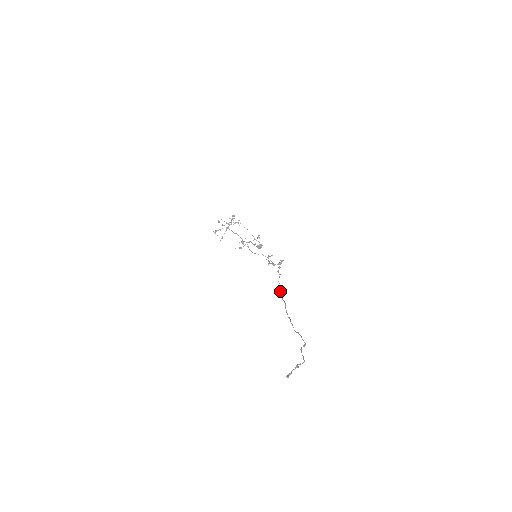
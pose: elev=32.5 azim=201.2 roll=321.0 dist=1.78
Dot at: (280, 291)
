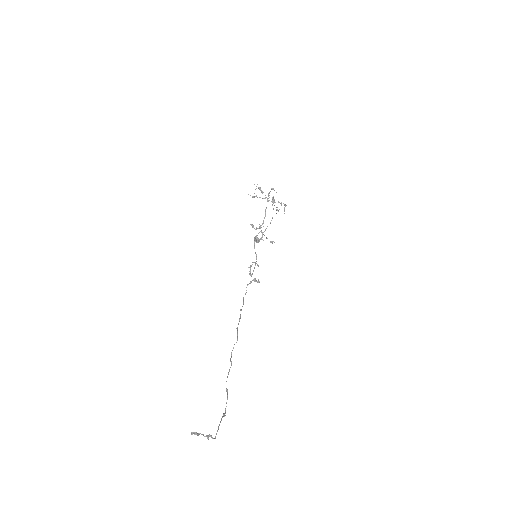
Dot at: occluded
